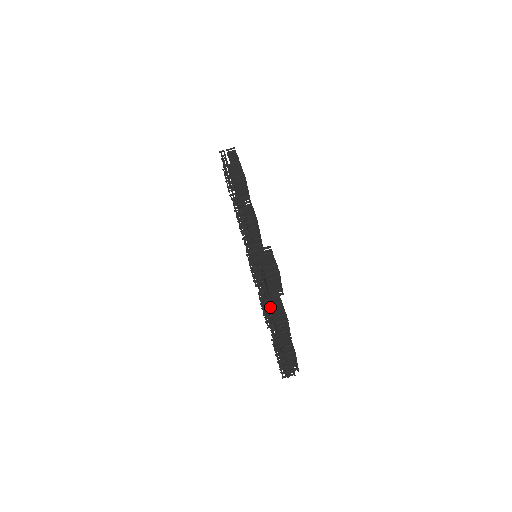
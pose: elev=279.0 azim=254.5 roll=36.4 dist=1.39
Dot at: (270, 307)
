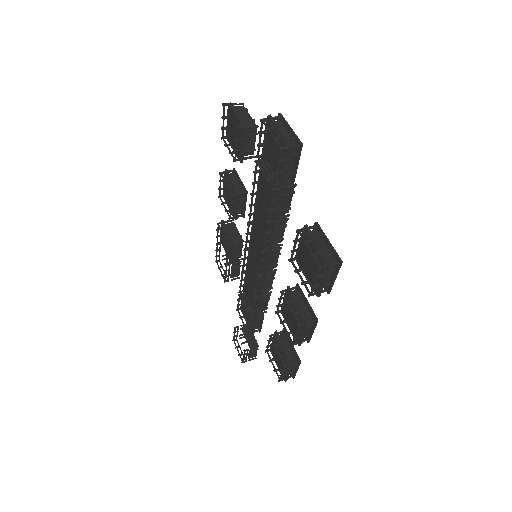
Dot at: (258, 178)
